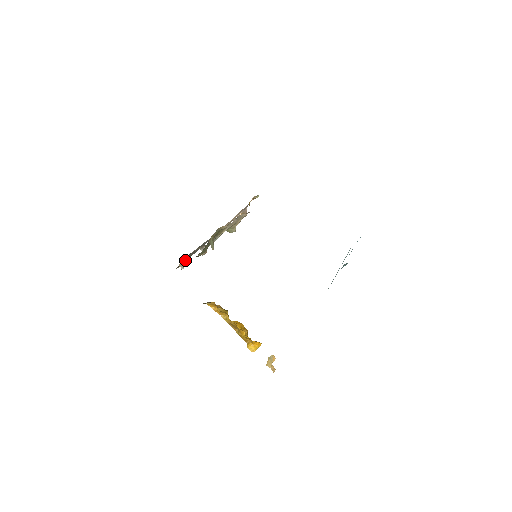
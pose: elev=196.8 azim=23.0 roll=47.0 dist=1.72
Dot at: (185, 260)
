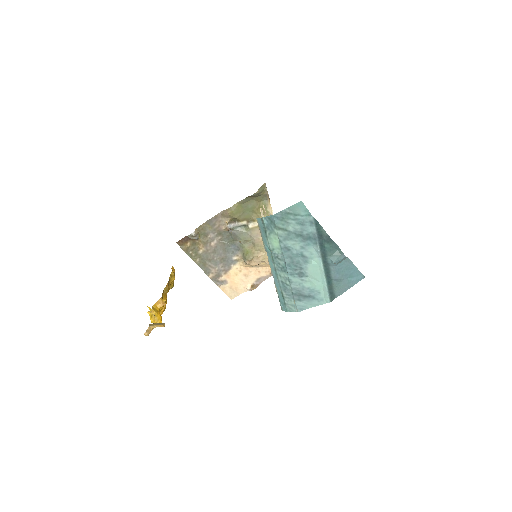
Dot at: (199, 237)
